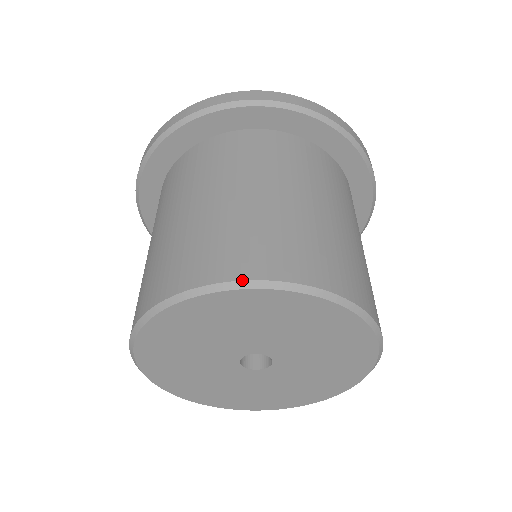
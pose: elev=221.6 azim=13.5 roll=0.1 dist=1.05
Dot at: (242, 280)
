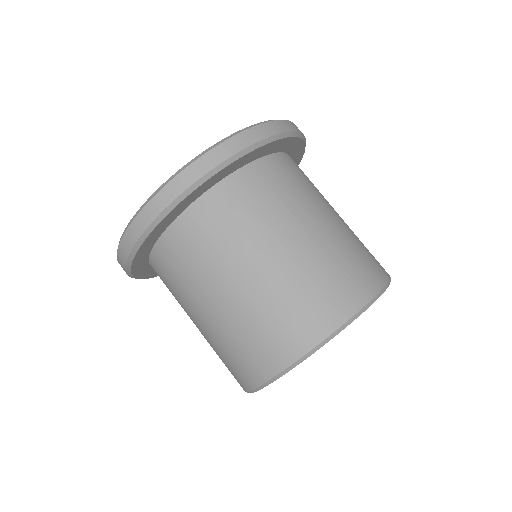
Dot at: (279, 373)
